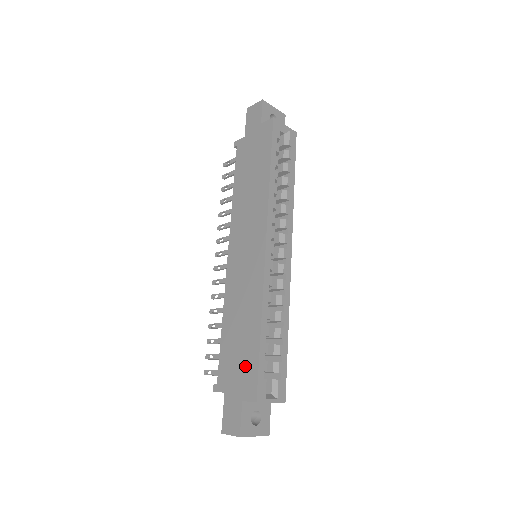
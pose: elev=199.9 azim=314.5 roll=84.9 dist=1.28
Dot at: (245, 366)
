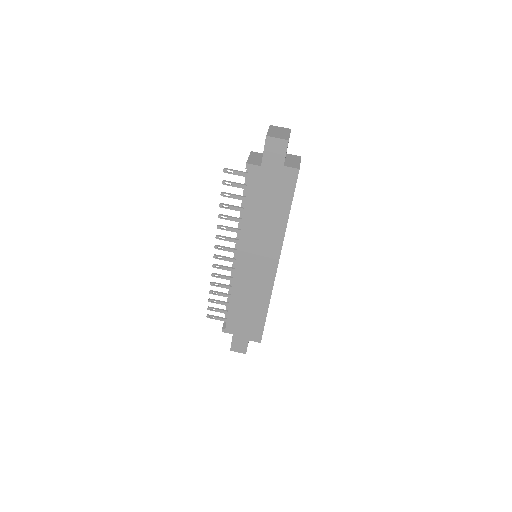
Dot at: (252, 326)
